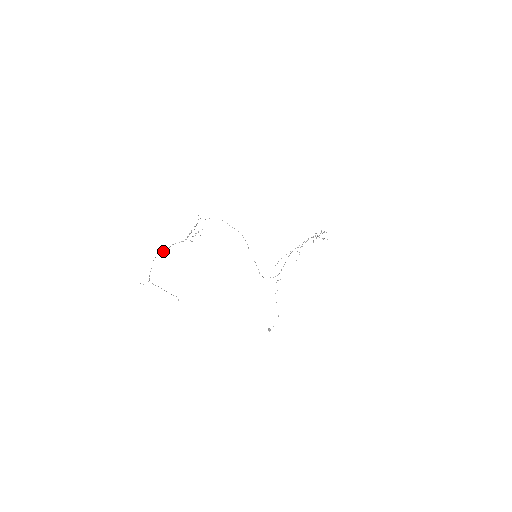
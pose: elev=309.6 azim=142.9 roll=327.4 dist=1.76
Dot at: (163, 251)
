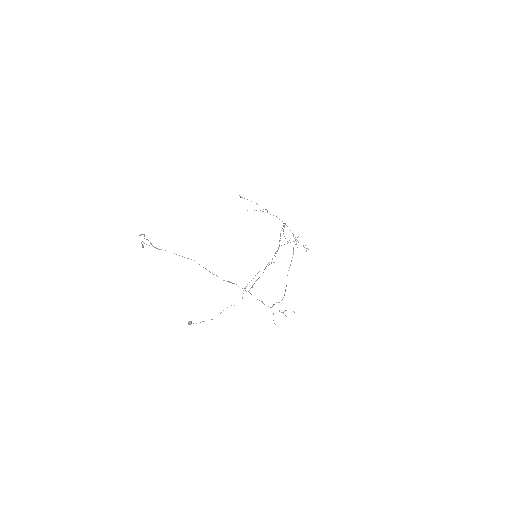
Dot at: (229, 281)
